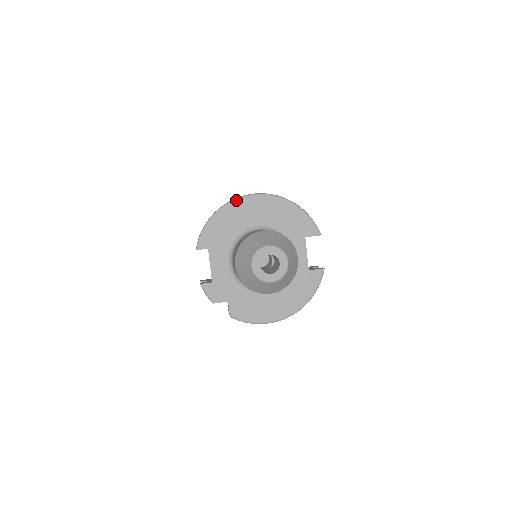
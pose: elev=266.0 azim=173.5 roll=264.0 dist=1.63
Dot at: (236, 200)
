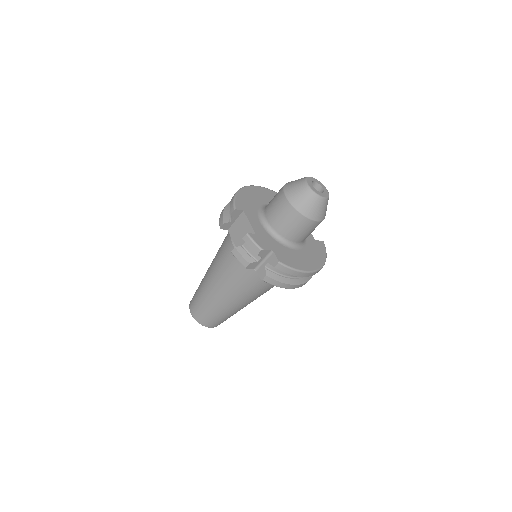
Dot at: (250, 186)
